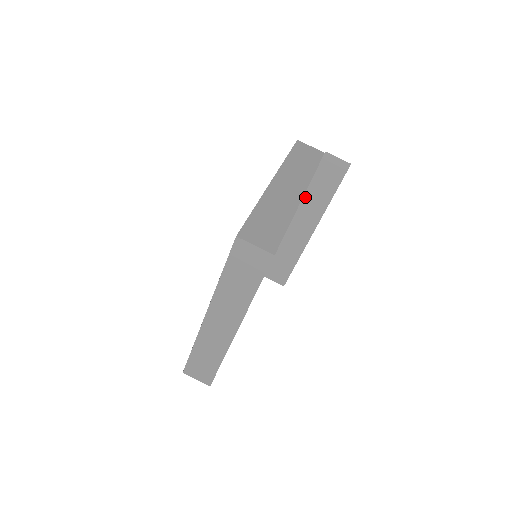
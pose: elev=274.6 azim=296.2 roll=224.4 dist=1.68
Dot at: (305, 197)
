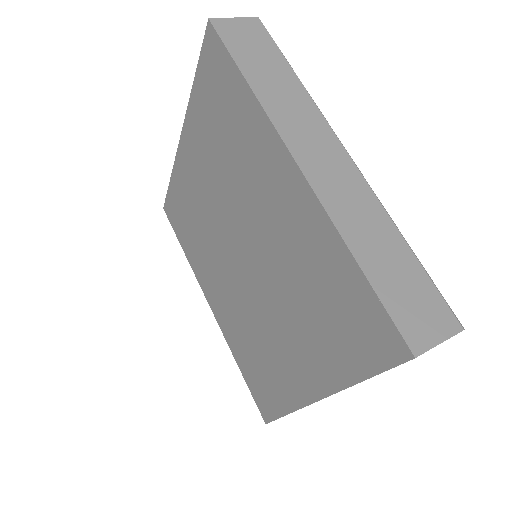
Dot at: occluded
